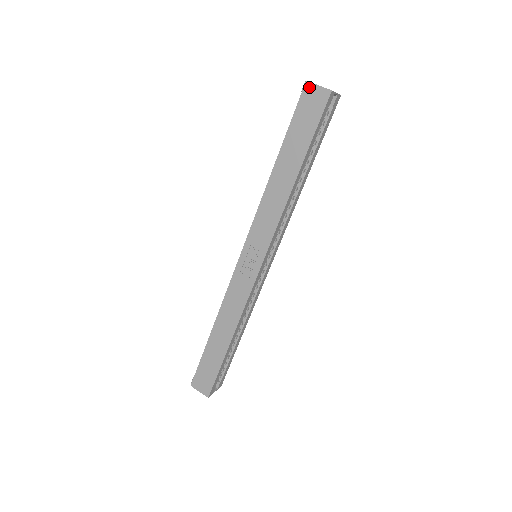
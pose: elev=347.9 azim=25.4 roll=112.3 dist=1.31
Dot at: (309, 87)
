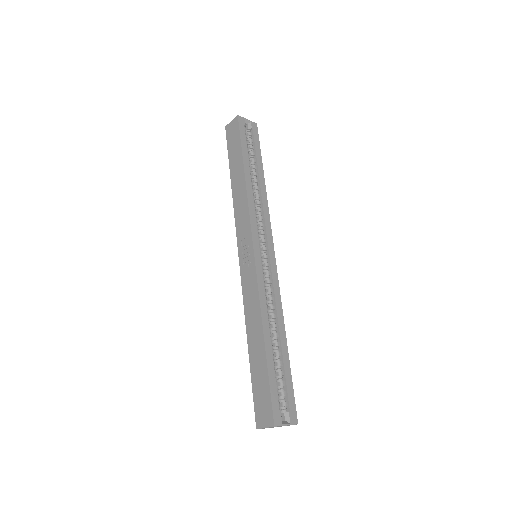
Dot at: (228, 127)
